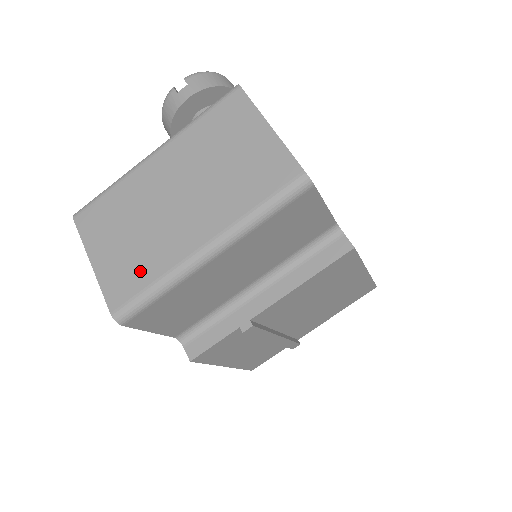
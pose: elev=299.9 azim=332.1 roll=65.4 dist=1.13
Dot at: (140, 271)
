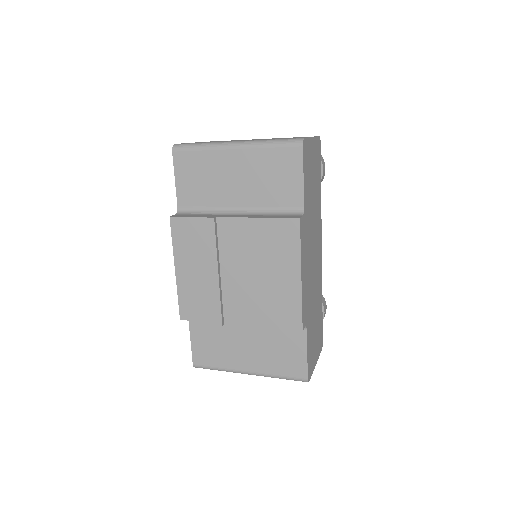
Dot at: (204, 142)
